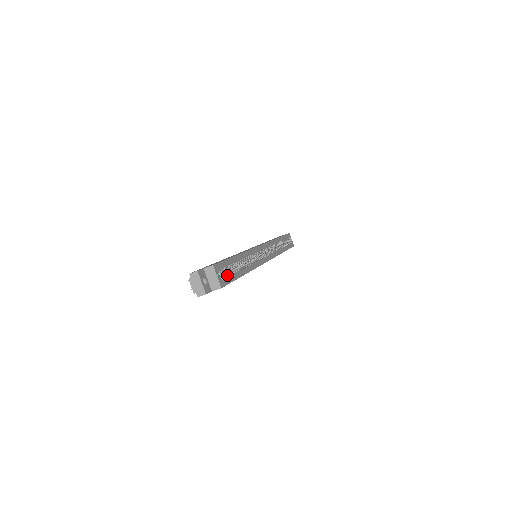
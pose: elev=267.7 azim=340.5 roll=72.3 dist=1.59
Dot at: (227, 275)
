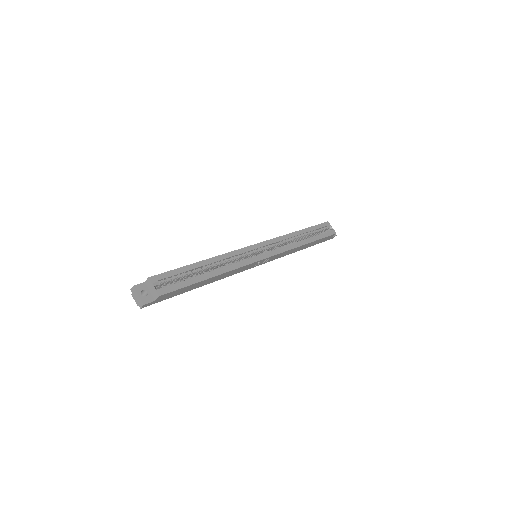
Dot at: (176, 283)
